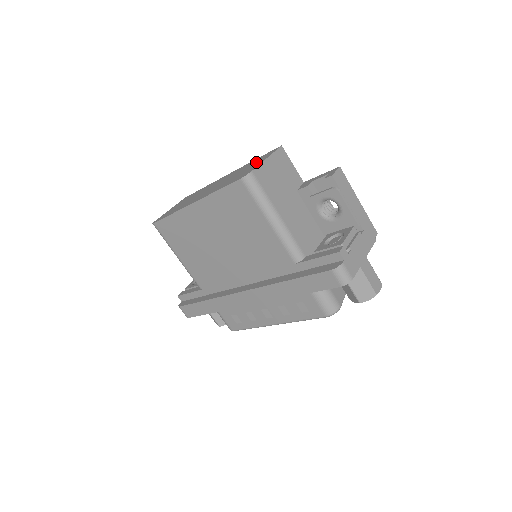
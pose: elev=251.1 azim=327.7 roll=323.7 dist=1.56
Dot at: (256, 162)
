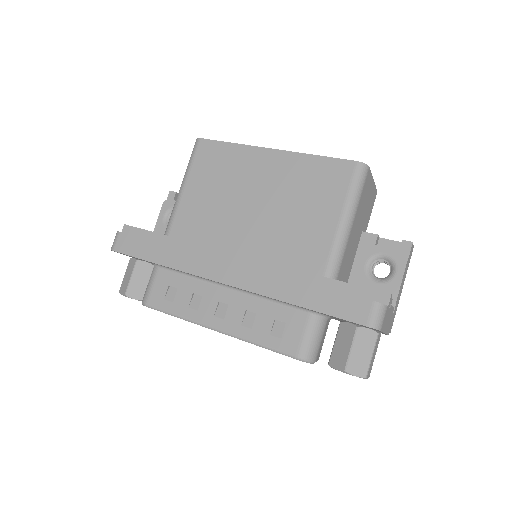
Dot at: occluded
